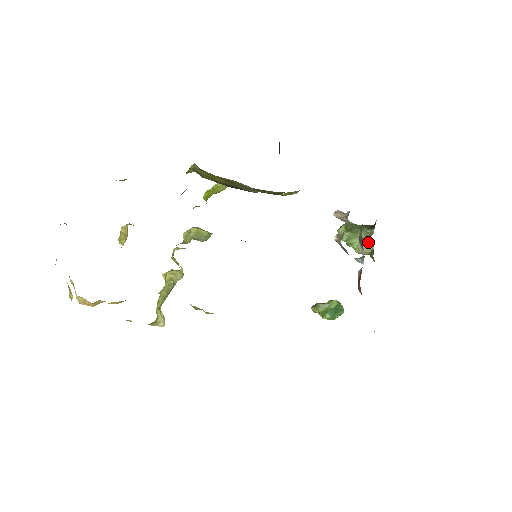
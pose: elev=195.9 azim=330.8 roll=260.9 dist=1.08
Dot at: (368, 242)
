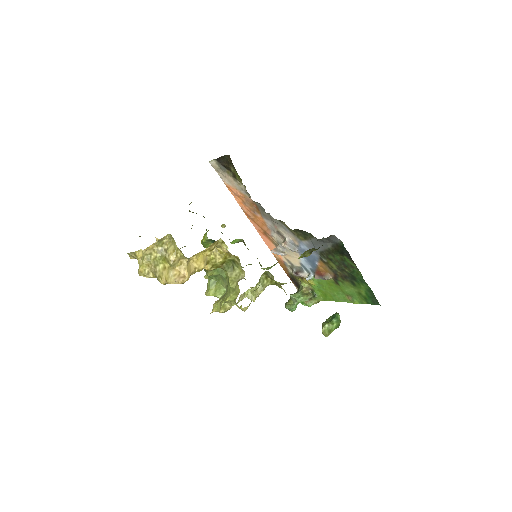
Dot at: (305, 293)
